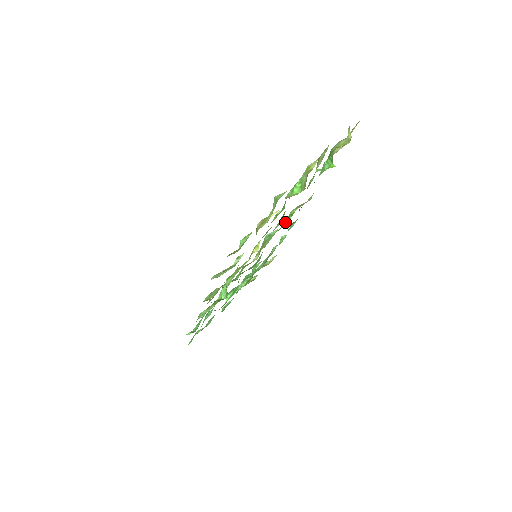
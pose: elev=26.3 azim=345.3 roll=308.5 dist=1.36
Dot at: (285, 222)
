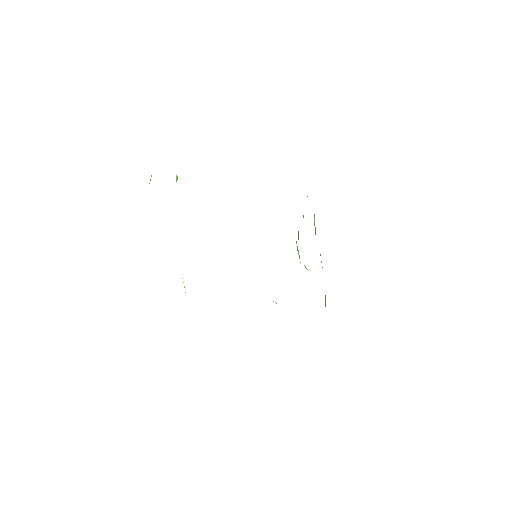
Dot at: occluded
